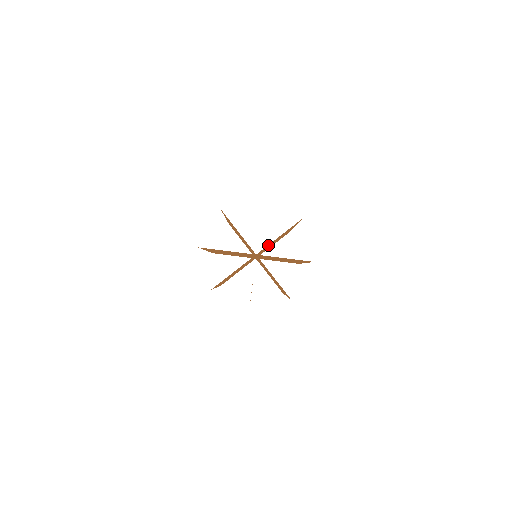
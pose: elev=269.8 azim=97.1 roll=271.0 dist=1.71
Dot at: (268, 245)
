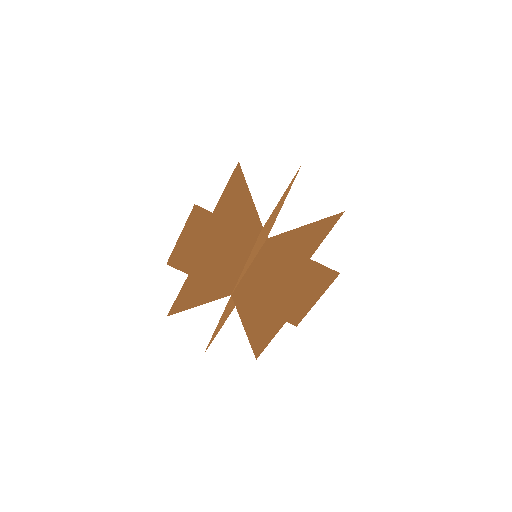
Dot at: (283, 237)
